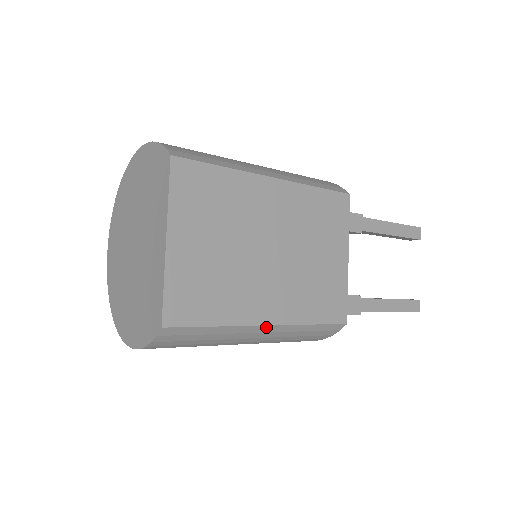
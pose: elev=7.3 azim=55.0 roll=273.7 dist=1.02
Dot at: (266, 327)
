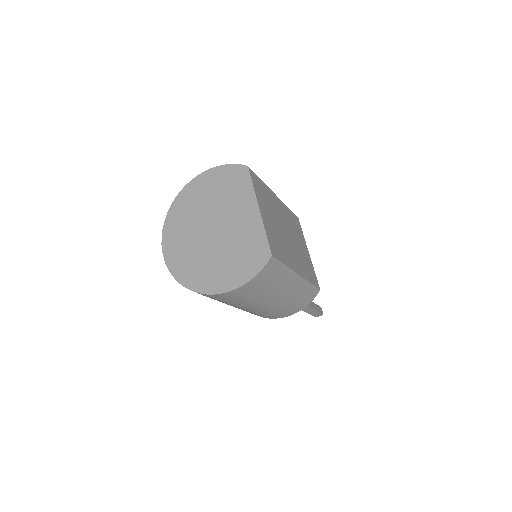
Dot at: (298, 277)
